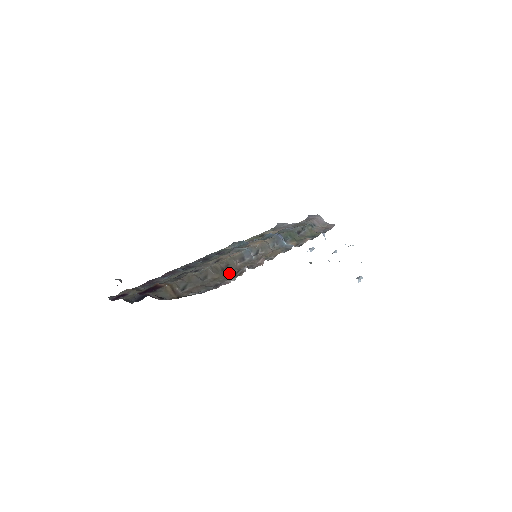
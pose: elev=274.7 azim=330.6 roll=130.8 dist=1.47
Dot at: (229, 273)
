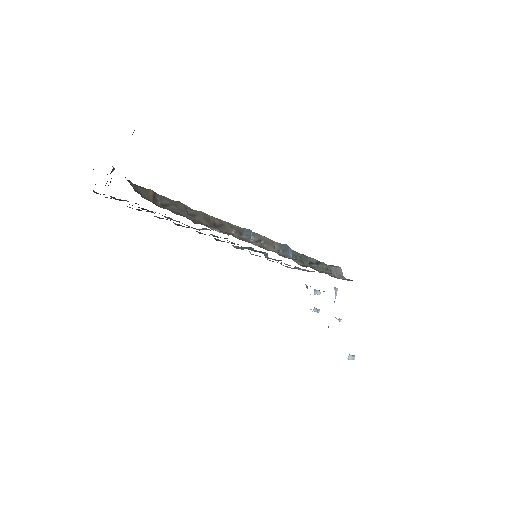
Dot at: occluded
